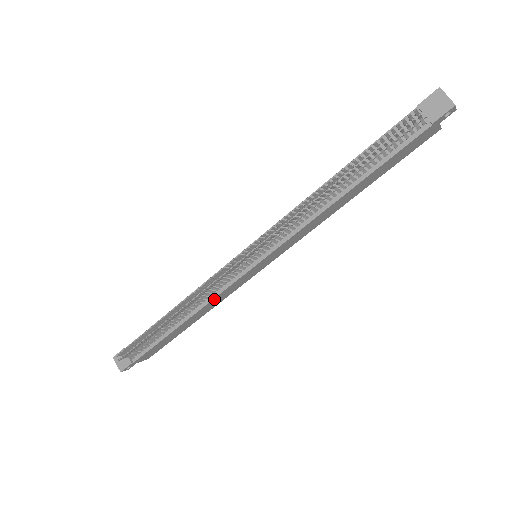
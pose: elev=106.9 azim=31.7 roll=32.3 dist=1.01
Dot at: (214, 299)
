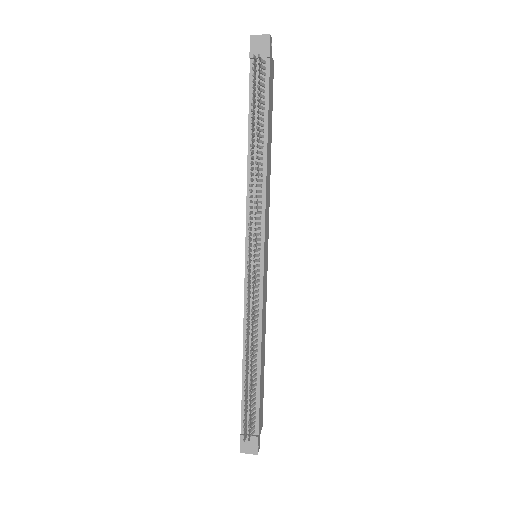
Dot at: (262, 316)
